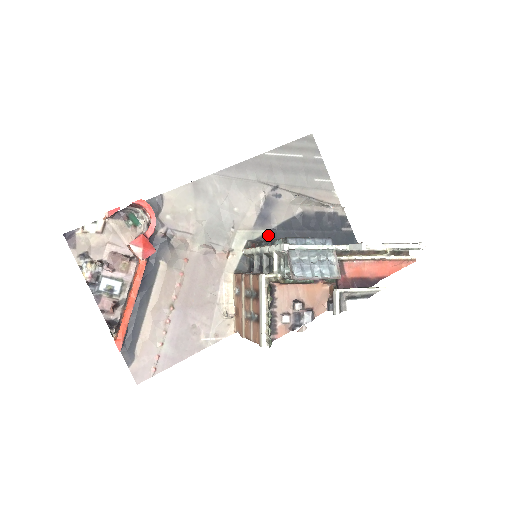
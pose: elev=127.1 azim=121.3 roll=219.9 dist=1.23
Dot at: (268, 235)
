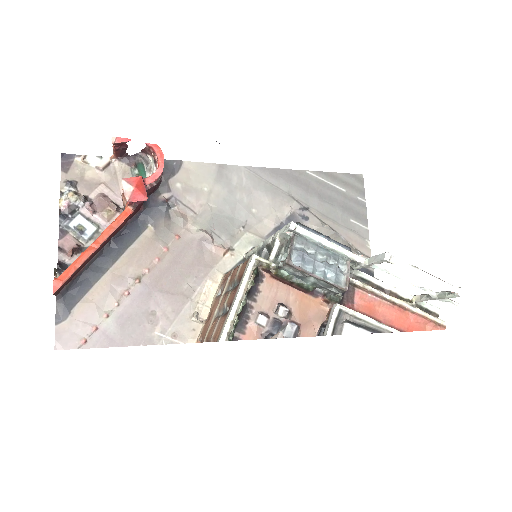
Dot at: occluded
